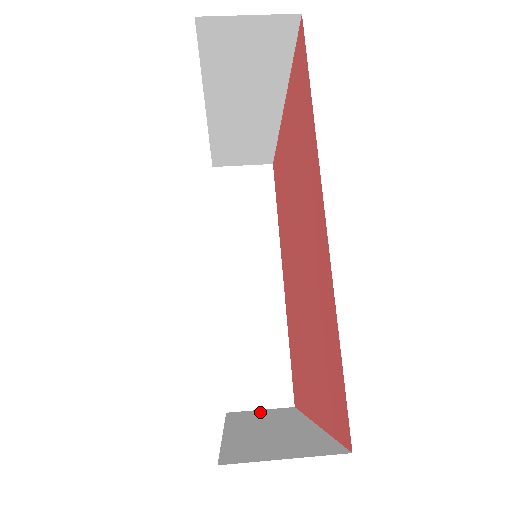
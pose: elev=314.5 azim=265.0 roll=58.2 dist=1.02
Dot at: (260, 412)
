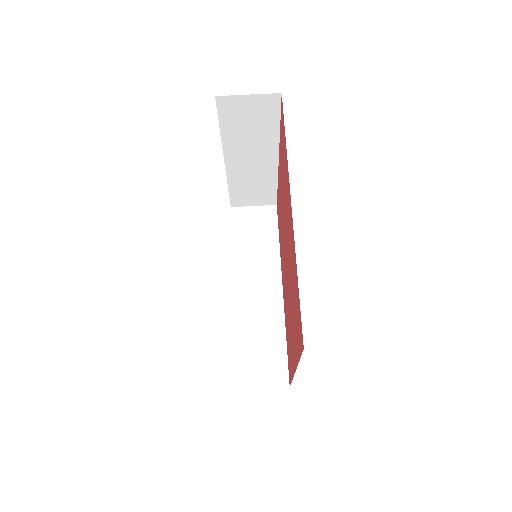
Dot at: occluded
